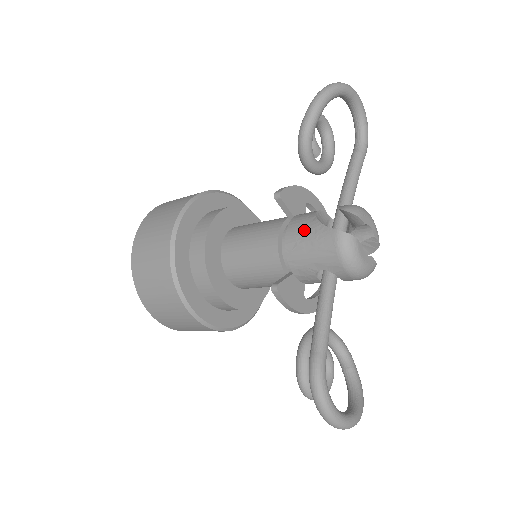
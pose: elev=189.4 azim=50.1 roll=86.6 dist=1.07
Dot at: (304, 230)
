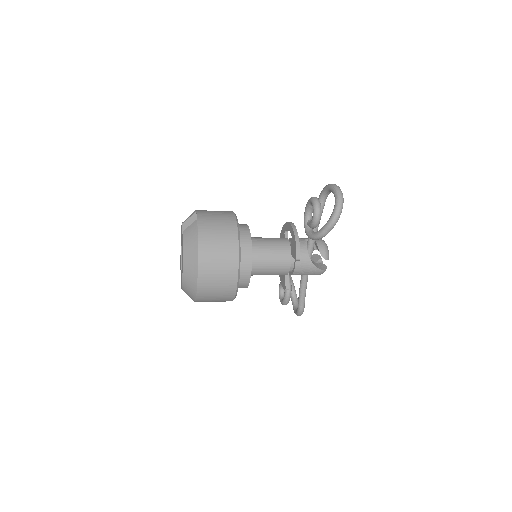
Dot at: (306, 269)
